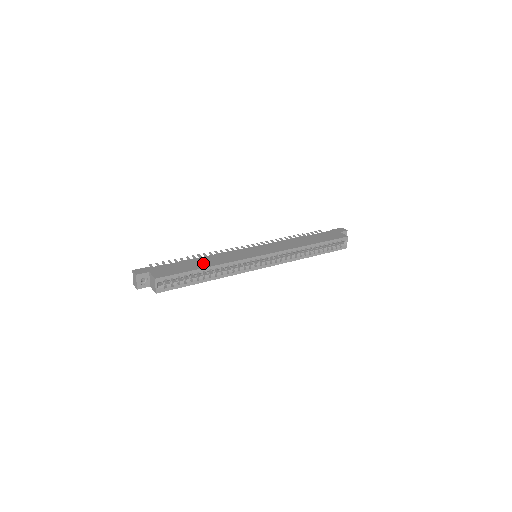
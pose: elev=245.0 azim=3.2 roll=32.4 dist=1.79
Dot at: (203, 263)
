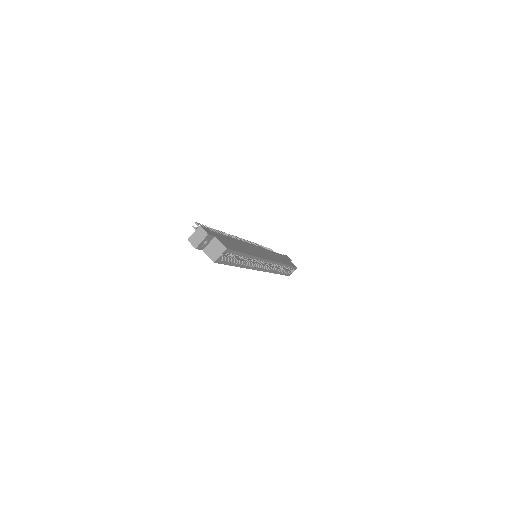
Dot at: (243, 247)
